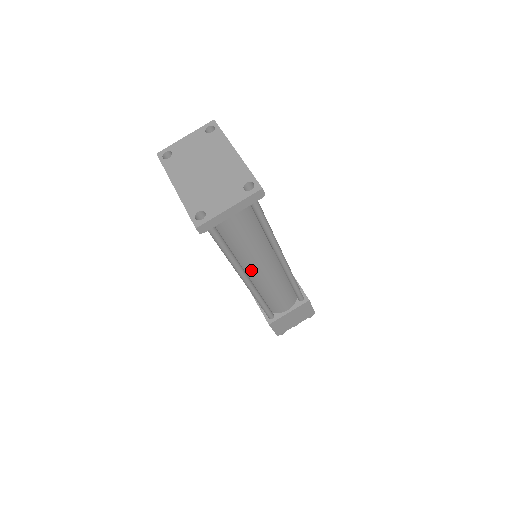
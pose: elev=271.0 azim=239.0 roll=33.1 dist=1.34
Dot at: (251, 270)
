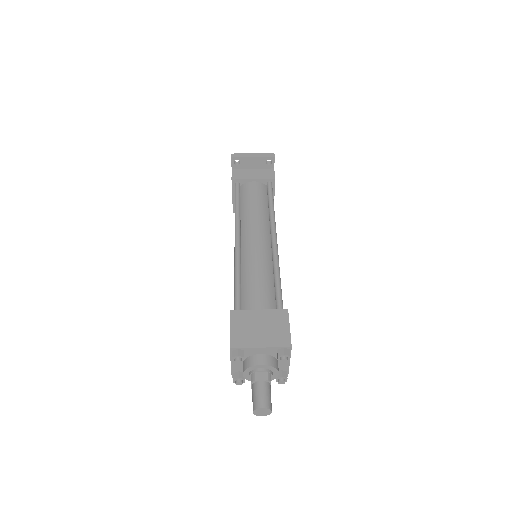
Dot at: (246, 234)
